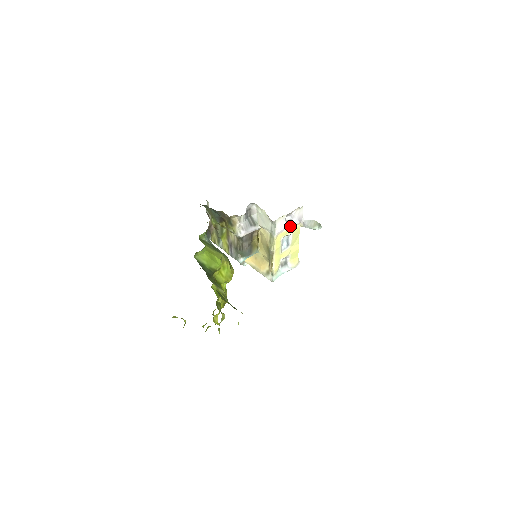
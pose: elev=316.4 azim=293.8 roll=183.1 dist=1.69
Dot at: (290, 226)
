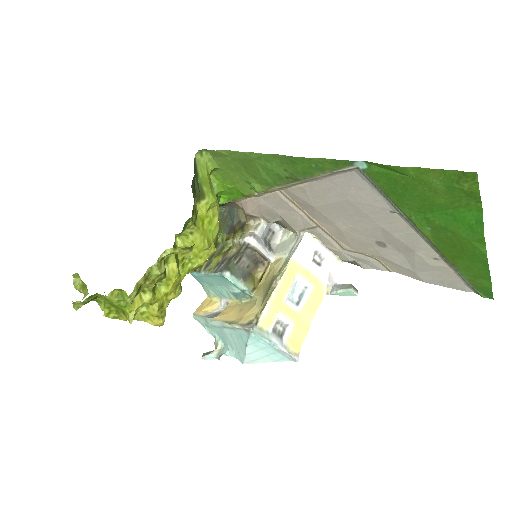
Dot at: (315, 271)
